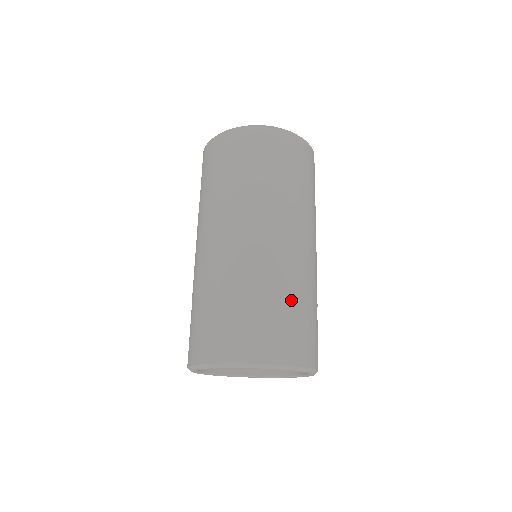
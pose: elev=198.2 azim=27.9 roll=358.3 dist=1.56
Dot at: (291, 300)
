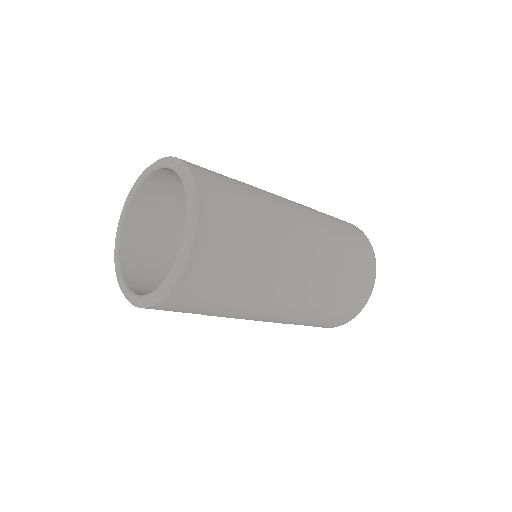
Dot at: (242, 185)
